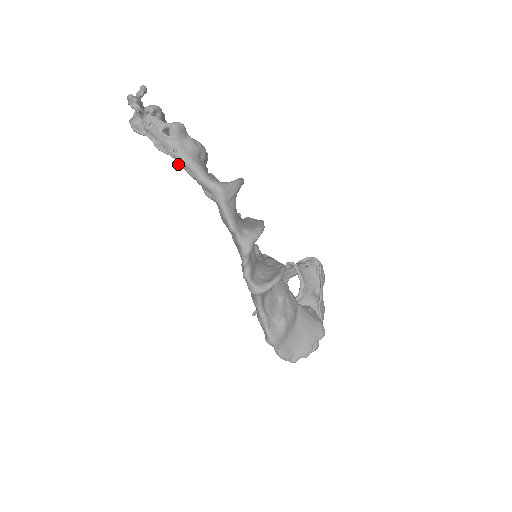
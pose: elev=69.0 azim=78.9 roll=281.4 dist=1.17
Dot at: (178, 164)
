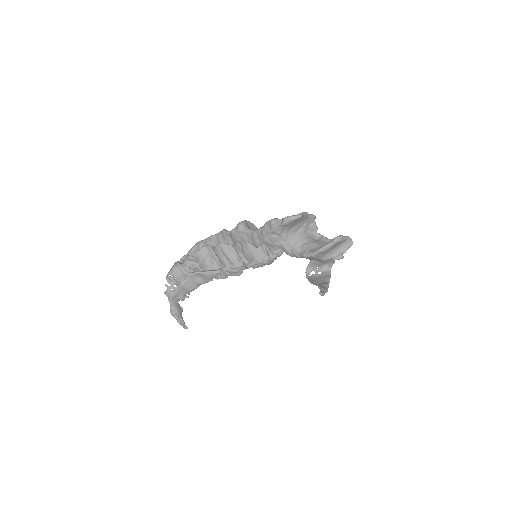
Dot at: (190, 273)
